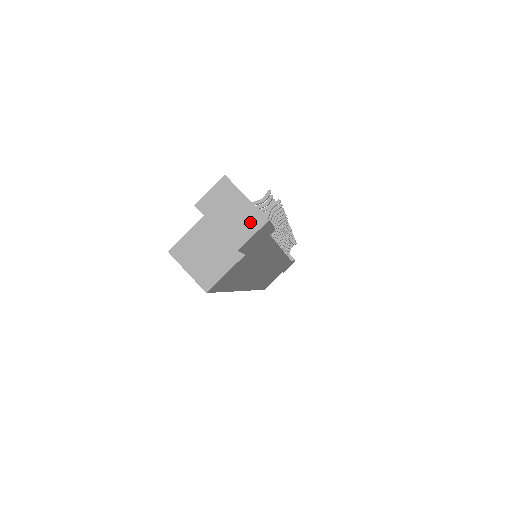
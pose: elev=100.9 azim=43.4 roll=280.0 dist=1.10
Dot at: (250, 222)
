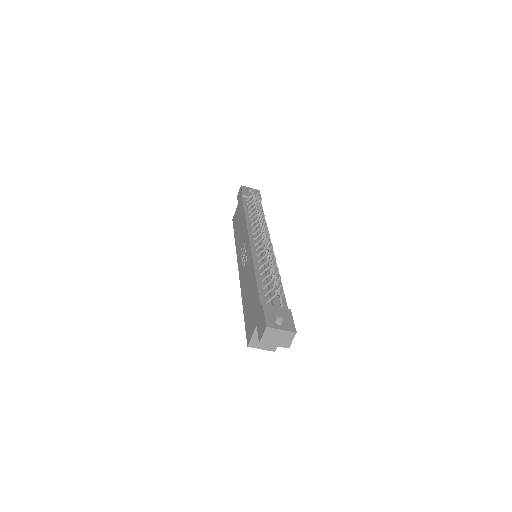
Dot at: (289, 337)
